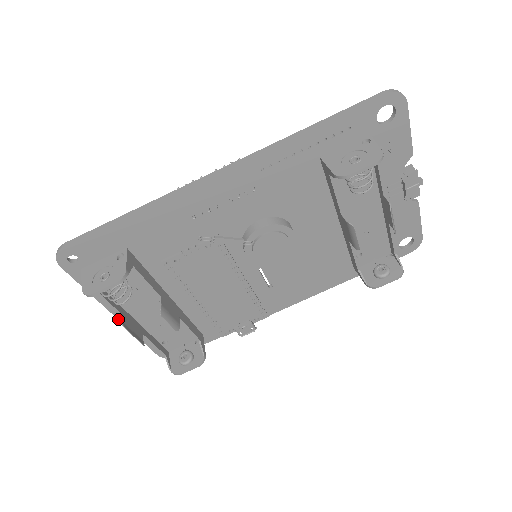
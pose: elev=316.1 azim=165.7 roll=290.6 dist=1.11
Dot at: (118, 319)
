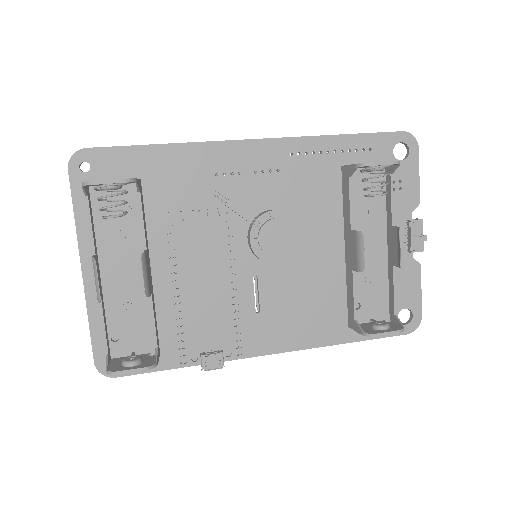
Dot at: (82, 274)
